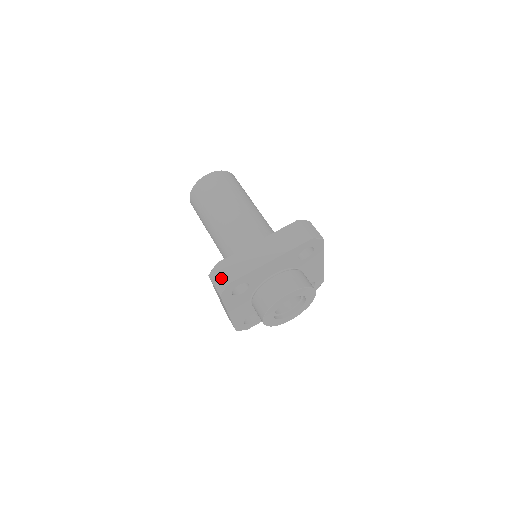
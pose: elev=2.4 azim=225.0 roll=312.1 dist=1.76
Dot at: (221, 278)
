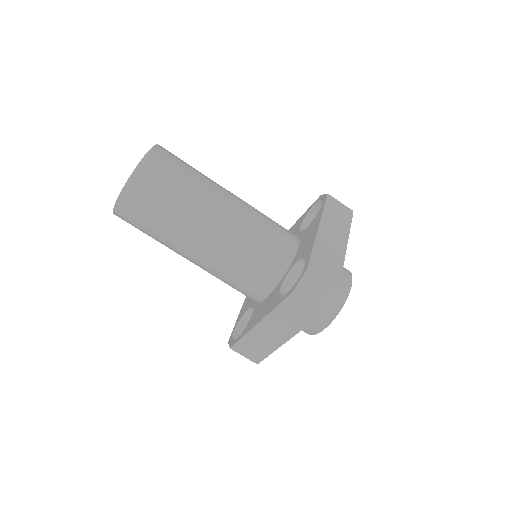
Dot at: (323, 287)
